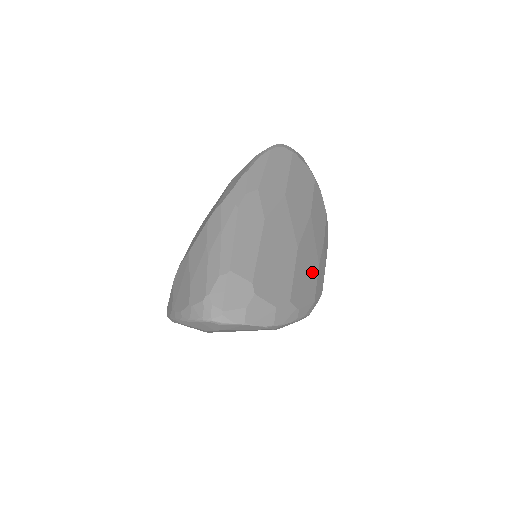
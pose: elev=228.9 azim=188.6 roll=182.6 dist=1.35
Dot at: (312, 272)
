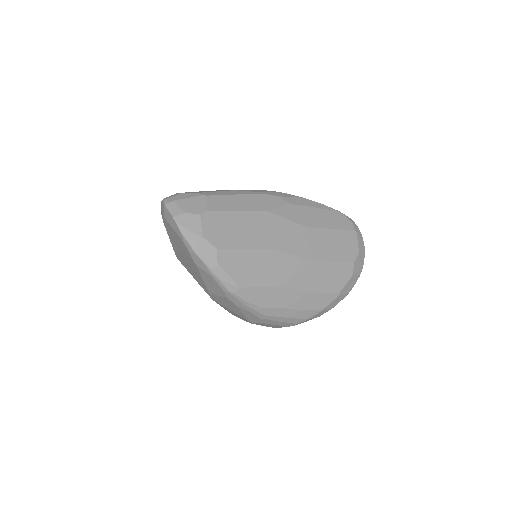
Dot at: (264, 277)
